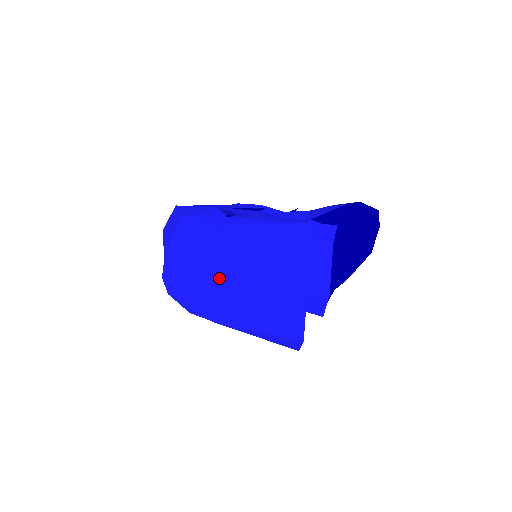
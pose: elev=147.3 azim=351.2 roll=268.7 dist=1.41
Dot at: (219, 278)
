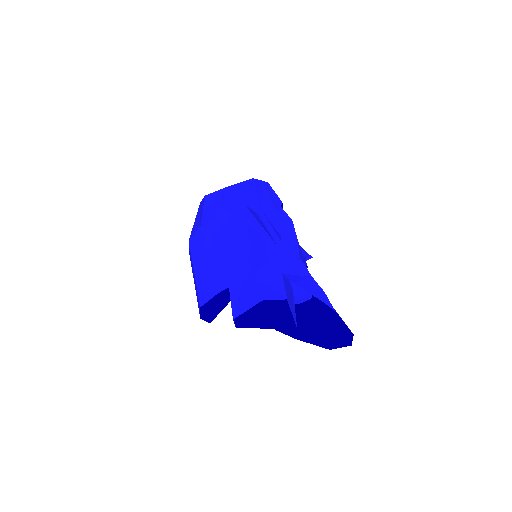
Dot at: (199, 236)
